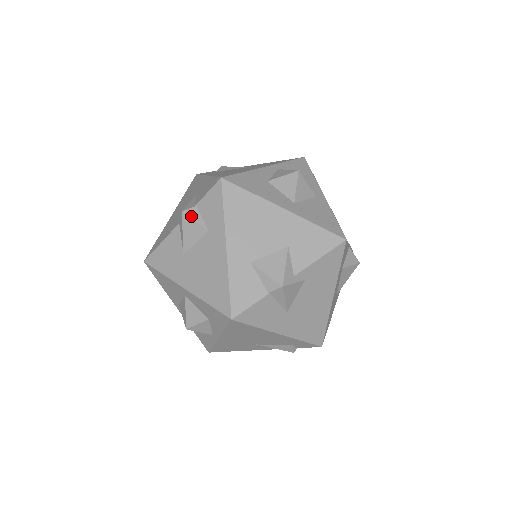
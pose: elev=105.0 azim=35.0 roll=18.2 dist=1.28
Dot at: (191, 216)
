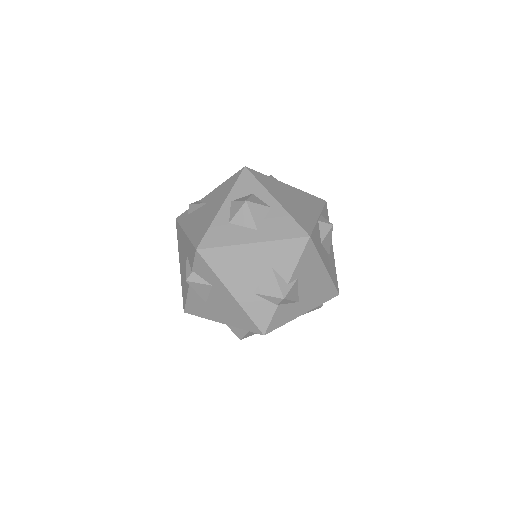
Dot at: (194, 281)
